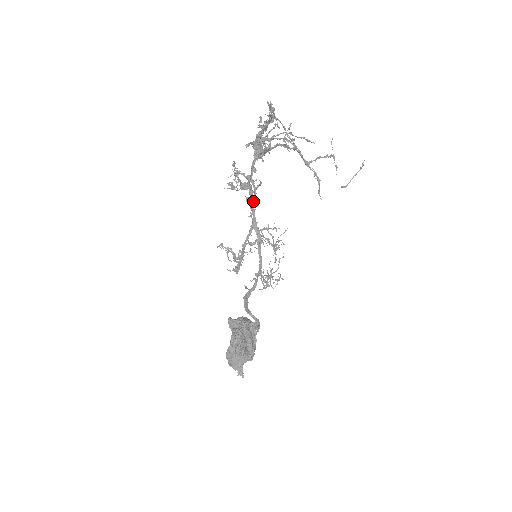
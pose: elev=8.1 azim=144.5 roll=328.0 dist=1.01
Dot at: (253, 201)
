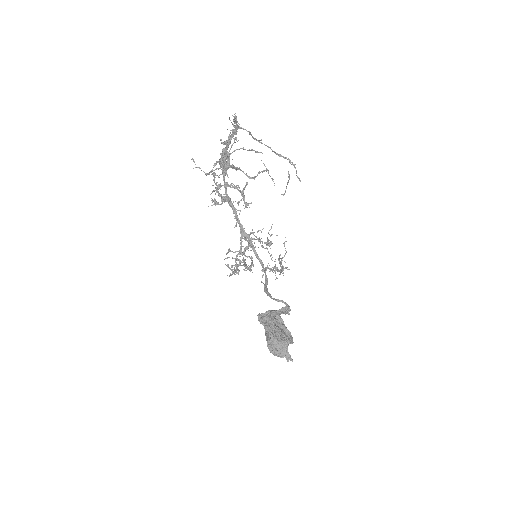
Dot at: (244, 202)
